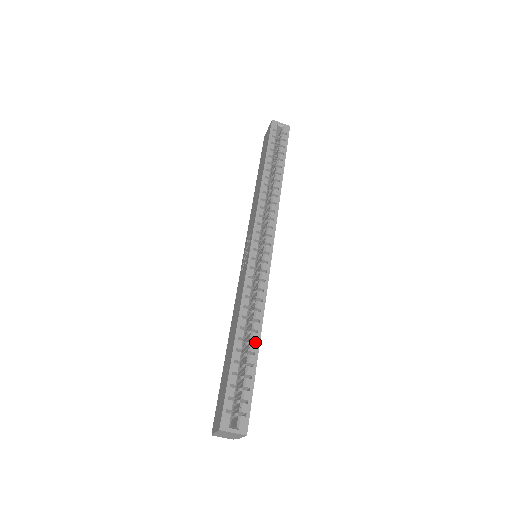
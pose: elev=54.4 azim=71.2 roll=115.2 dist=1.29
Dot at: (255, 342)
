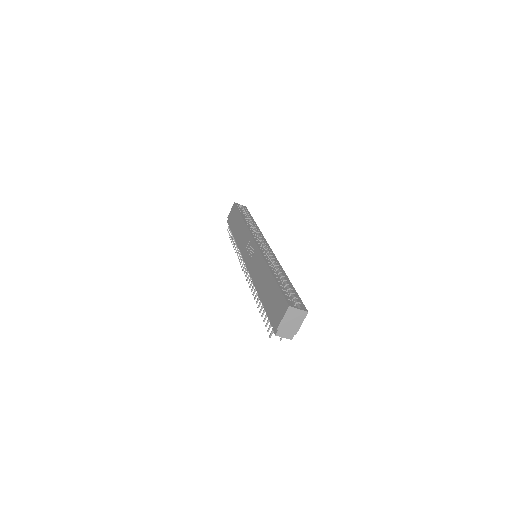
Dot at: occluded
